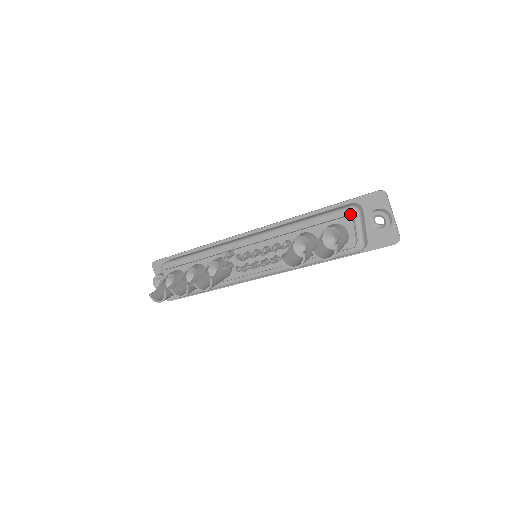
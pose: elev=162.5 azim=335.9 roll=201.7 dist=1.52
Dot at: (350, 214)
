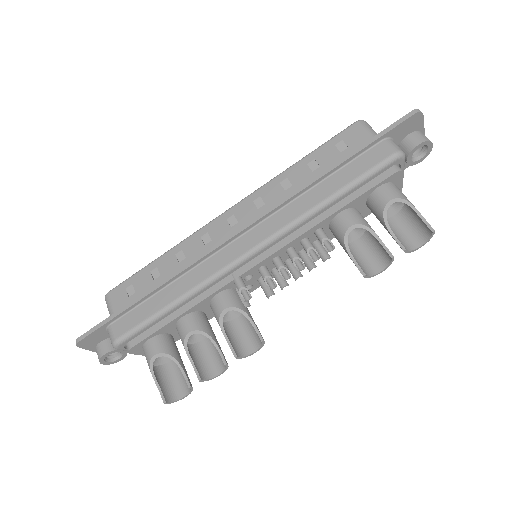
Dot at: (394, 163)
